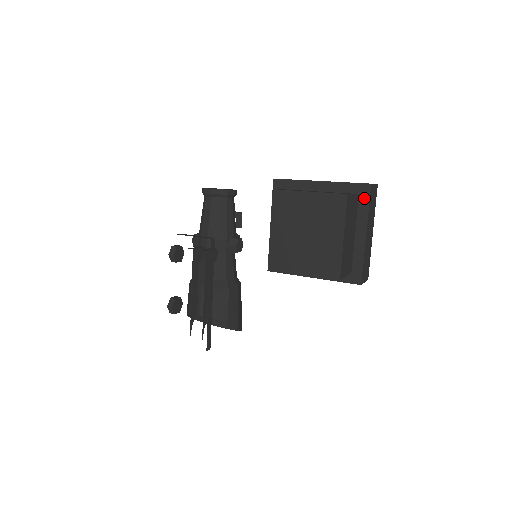
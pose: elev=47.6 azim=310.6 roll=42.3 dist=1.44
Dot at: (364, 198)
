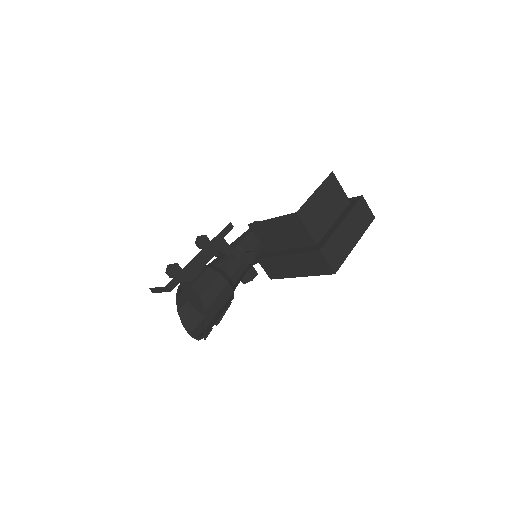
Dot at: (353, 203)
